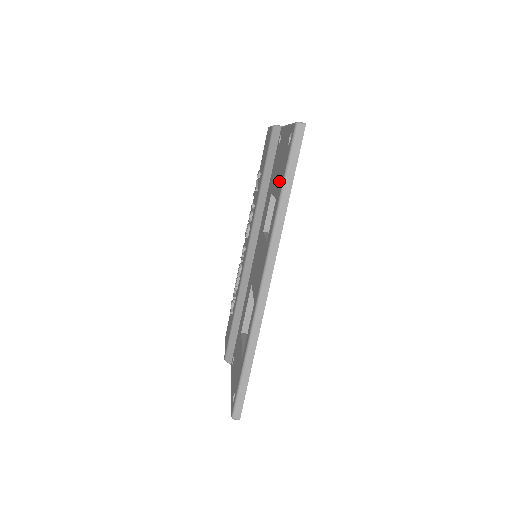
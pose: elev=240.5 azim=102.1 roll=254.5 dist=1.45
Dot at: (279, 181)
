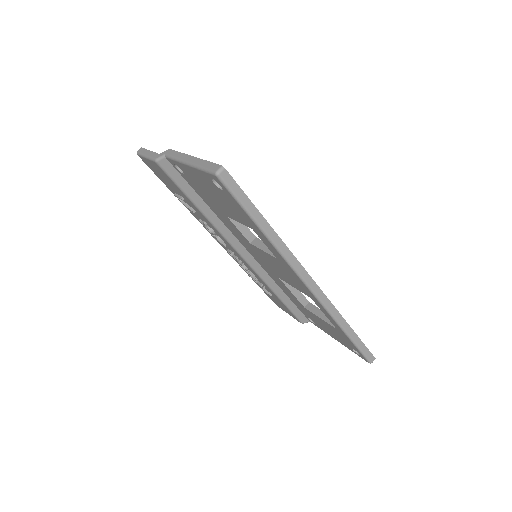
Dot at: (240, 216)
